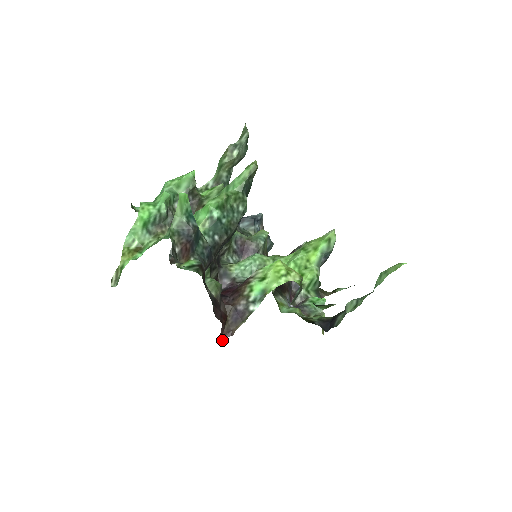
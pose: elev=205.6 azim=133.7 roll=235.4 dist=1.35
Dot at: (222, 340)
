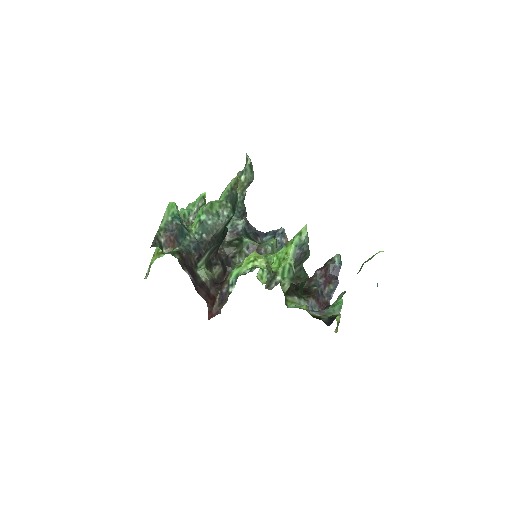
Dot at: (212, 317)
